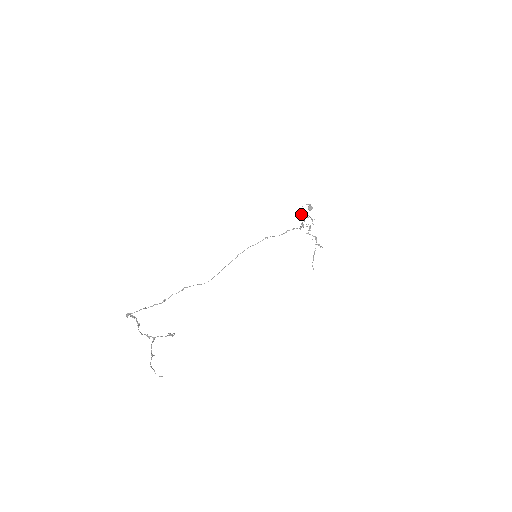
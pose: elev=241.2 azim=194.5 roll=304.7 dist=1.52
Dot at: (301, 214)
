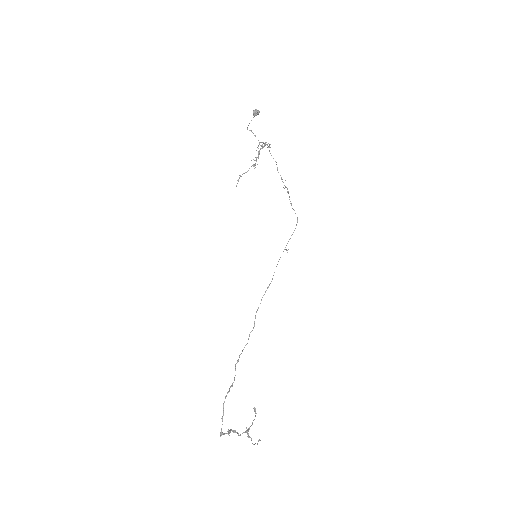
Dot at: (261, 142)
